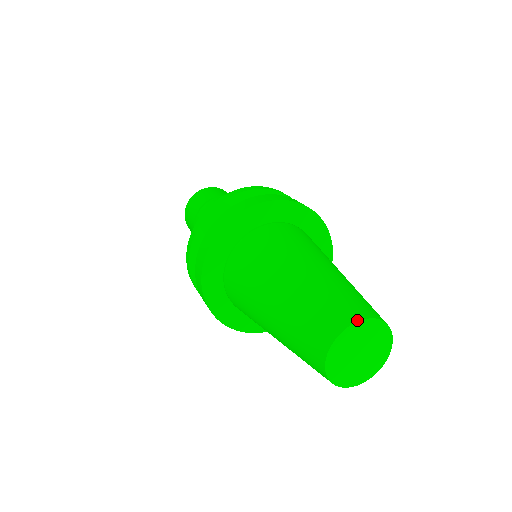
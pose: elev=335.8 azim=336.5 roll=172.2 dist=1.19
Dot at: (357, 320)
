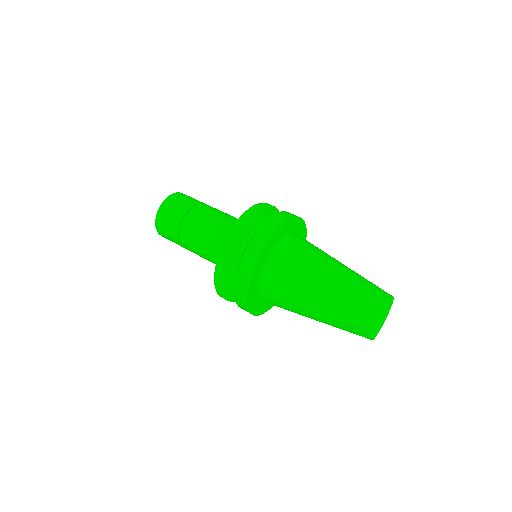
Dot at: (384, 308)
